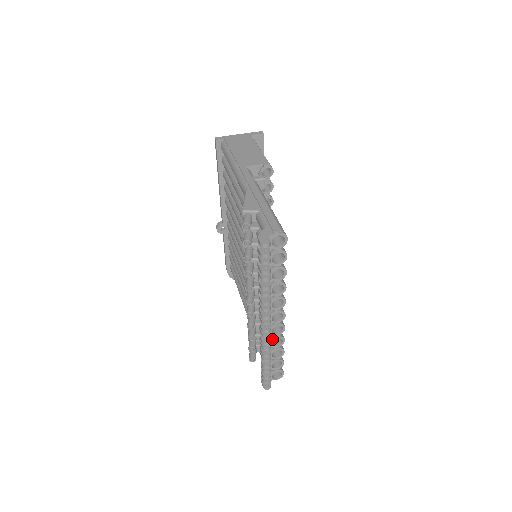
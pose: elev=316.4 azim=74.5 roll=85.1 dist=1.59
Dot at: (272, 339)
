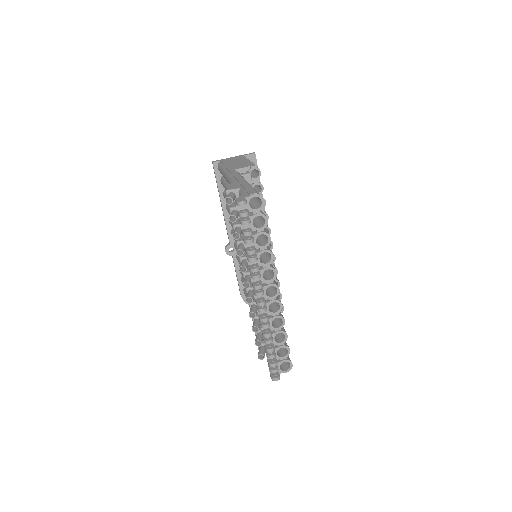
Dot at: (271, 319)
